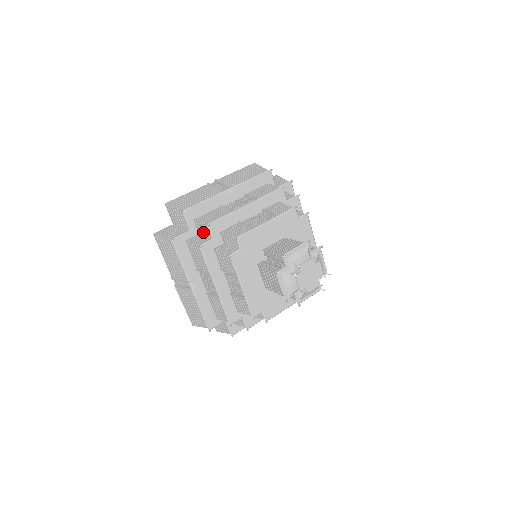
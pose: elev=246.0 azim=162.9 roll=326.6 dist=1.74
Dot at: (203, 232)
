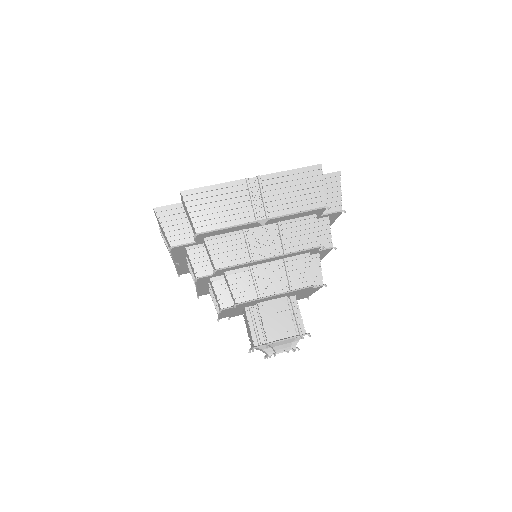
Dot at: (208, 253)
